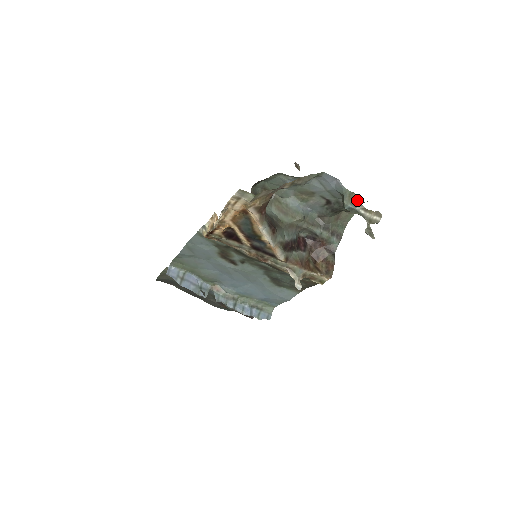
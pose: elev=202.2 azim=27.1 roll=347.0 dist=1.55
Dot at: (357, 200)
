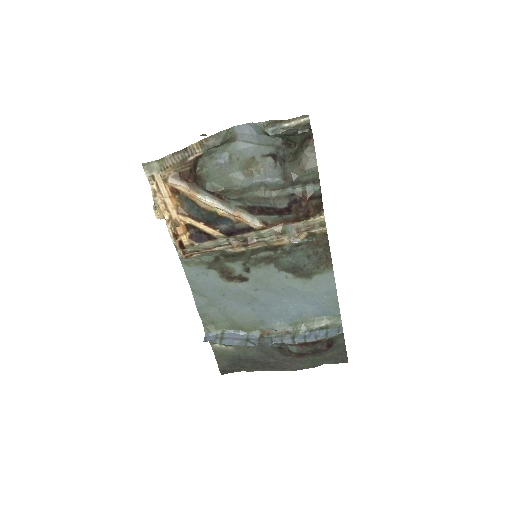
Dot at: (276, 122)
